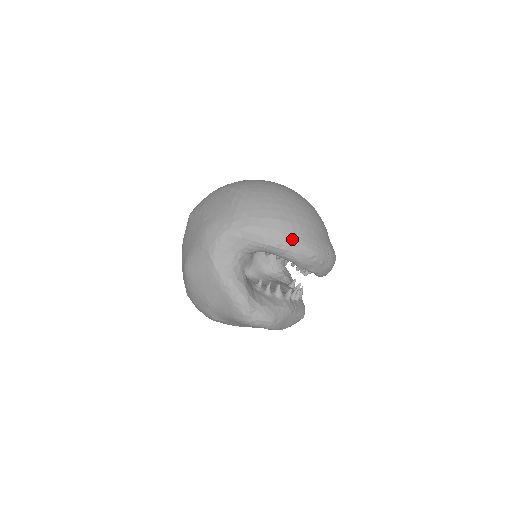
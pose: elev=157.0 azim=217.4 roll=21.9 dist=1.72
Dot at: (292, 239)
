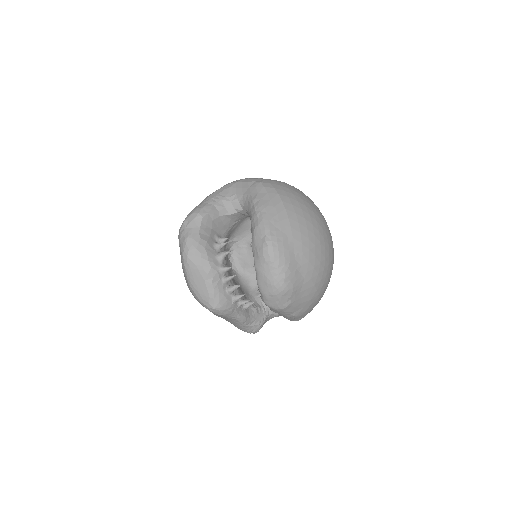
Dot at: (270, 214)
